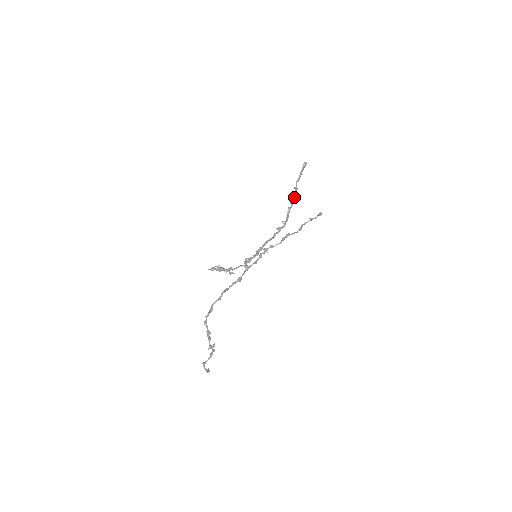
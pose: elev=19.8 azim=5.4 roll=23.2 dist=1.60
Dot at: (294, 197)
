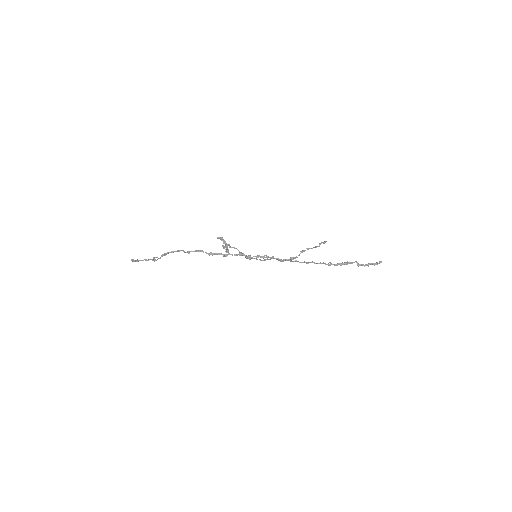
Dot at: (338, 263)
